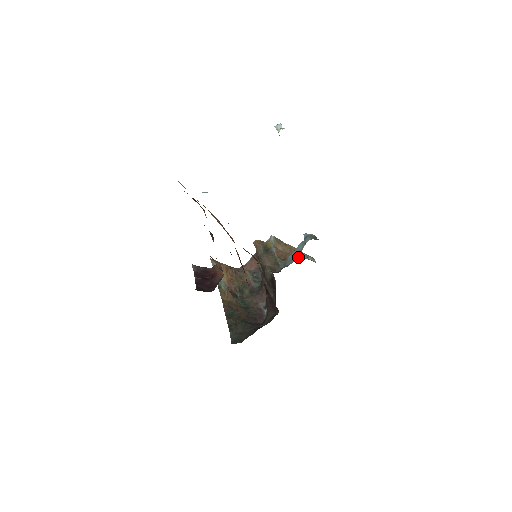
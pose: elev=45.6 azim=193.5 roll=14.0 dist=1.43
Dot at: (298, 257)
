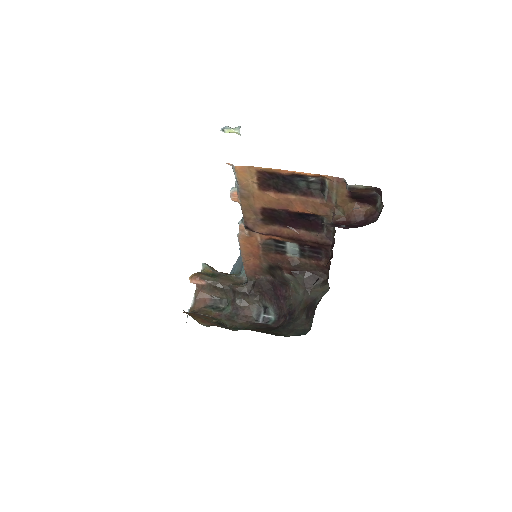
Dot at: occluded
